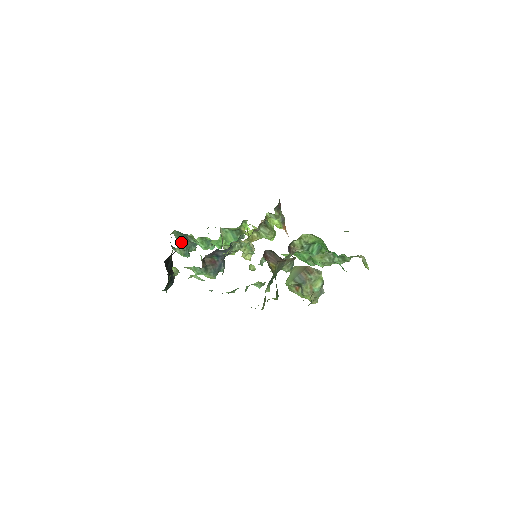
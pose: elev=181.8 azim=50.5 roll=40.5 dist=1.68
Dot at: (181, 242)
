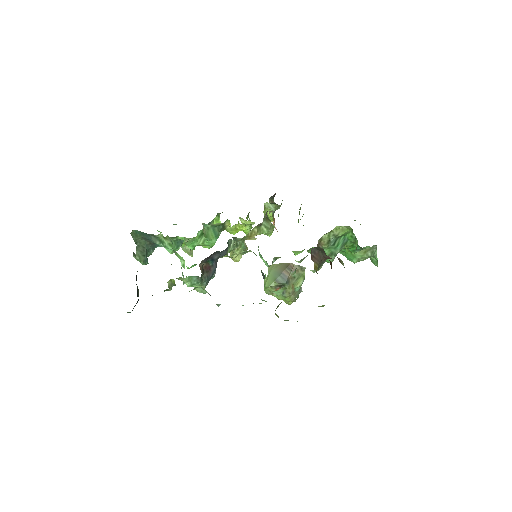
Dot at: (139, 245)
